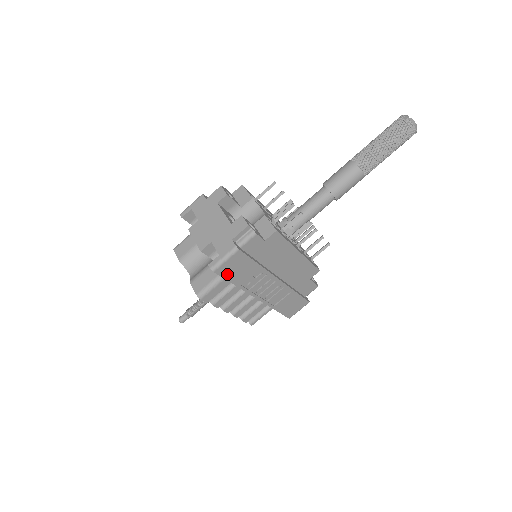
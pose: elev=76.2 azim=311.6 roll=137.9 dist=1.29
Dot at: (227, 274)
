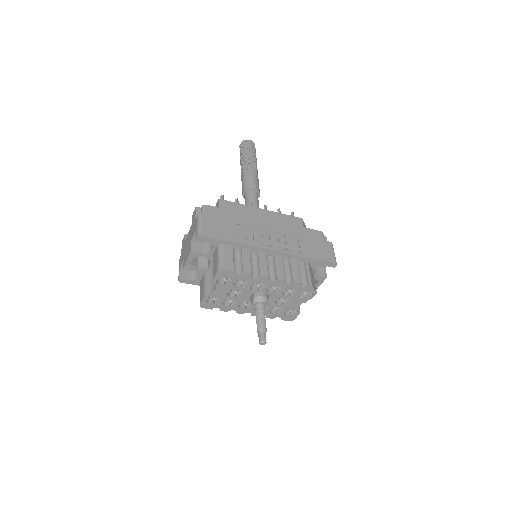
Dot at: (215, 235)
